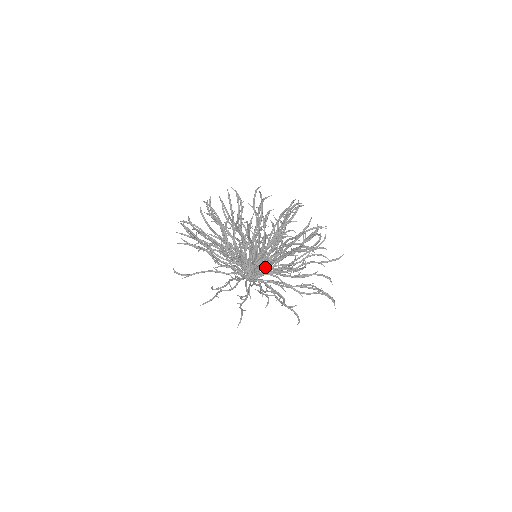
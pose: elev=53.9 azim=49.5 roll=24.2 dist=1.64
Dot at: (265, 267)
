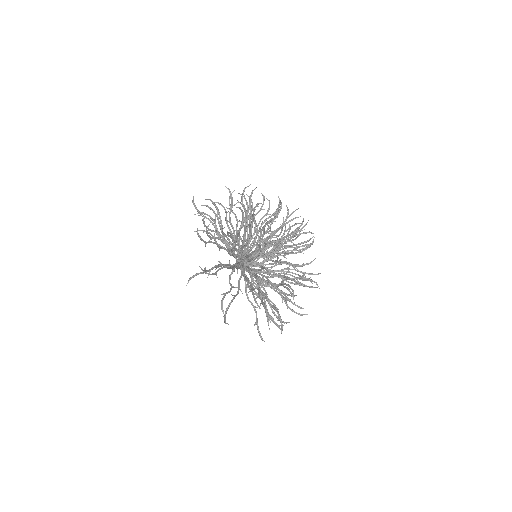
Dot at: occluded
